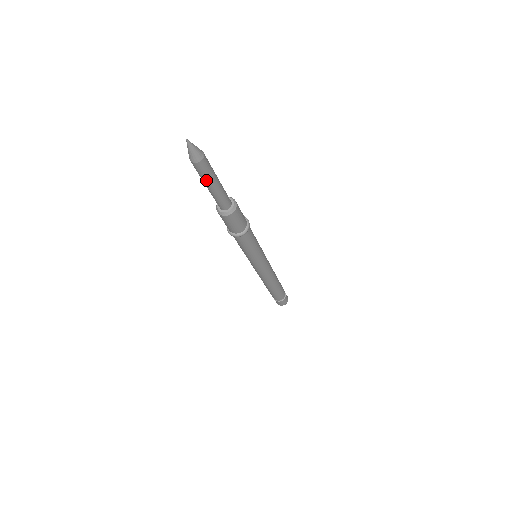
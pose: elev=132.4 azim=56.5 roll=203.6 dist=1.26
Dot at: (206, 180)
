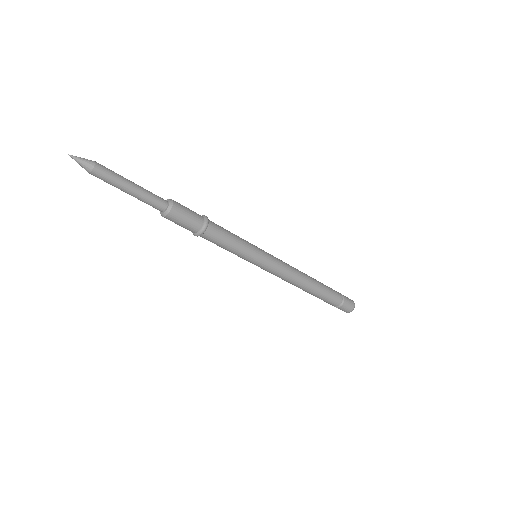
Dot at: (115, 186)
